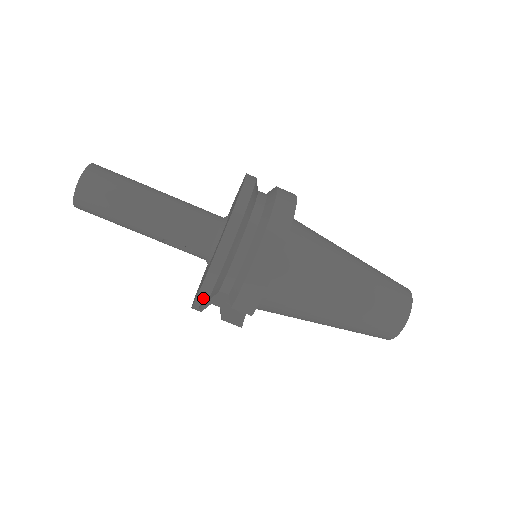
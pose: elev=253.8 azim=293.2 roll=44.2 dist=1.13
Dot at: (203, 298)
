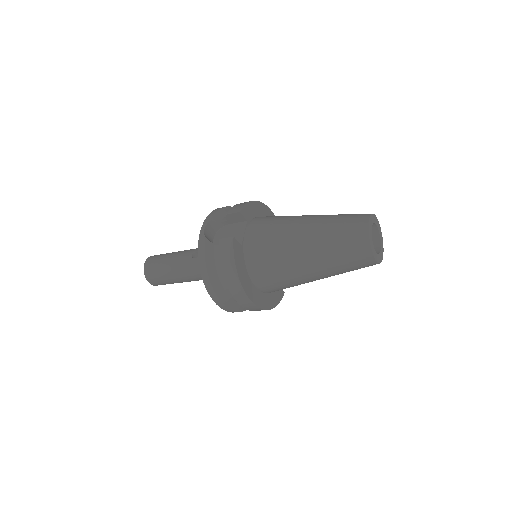
Dot at: occluded
